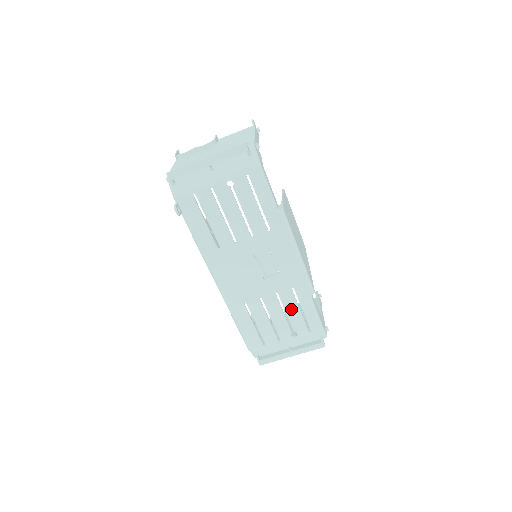
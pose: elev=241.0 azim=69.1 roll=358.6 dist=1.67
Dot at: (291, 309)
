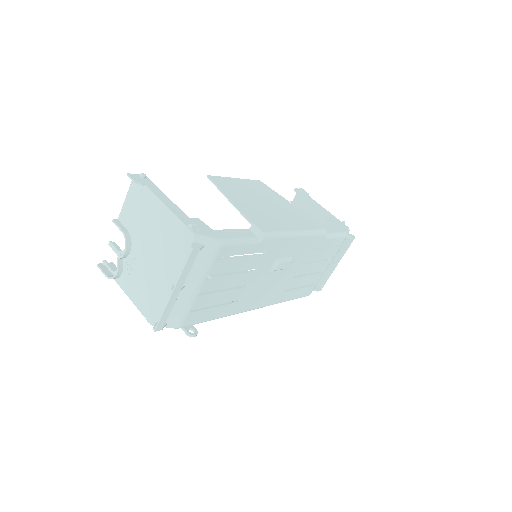
Dot at: (318, 255)
